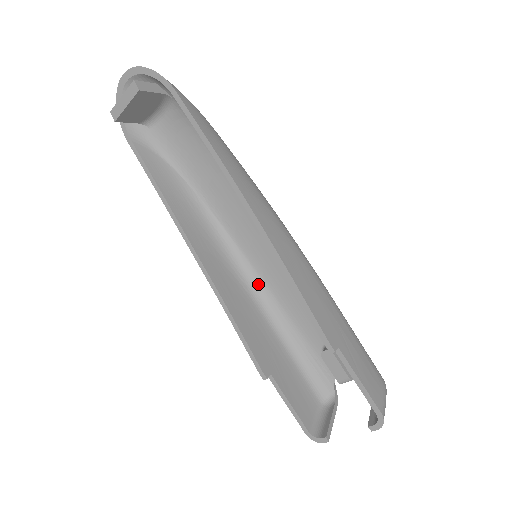
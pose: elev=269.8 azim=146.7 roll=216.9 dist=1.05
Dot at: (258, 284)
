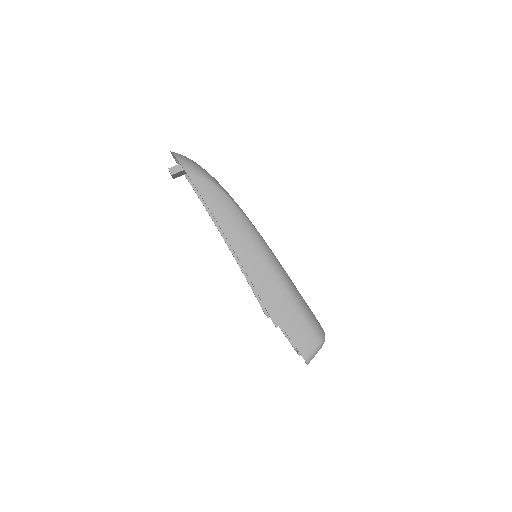
Dot at: occluded
